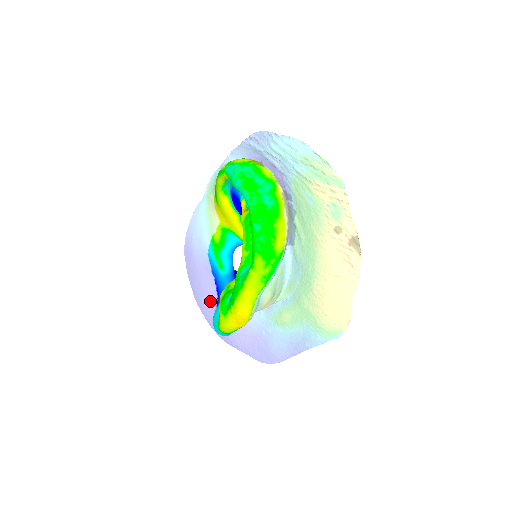
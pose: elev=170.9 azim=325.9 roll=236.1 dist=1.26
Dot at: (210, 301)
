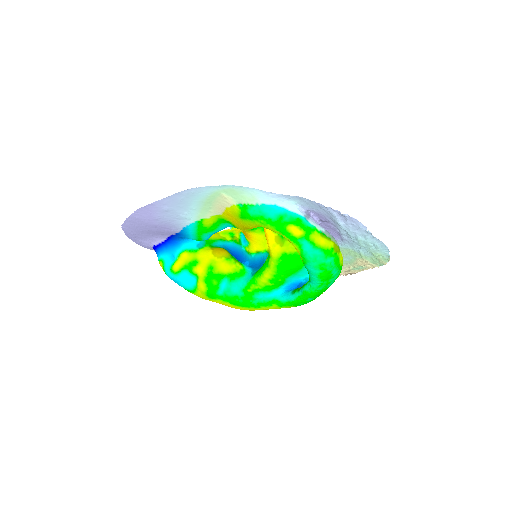
Dot at: (150, 237)
